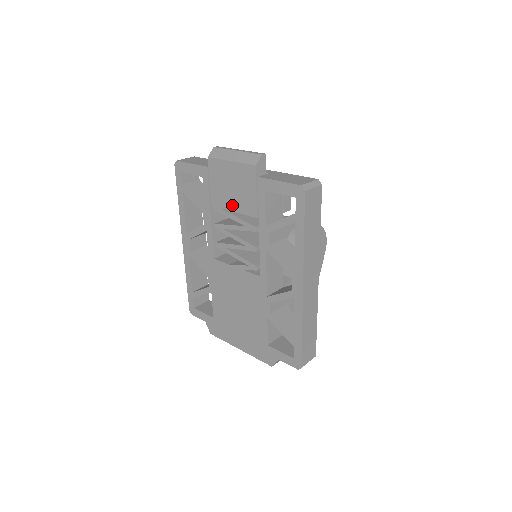
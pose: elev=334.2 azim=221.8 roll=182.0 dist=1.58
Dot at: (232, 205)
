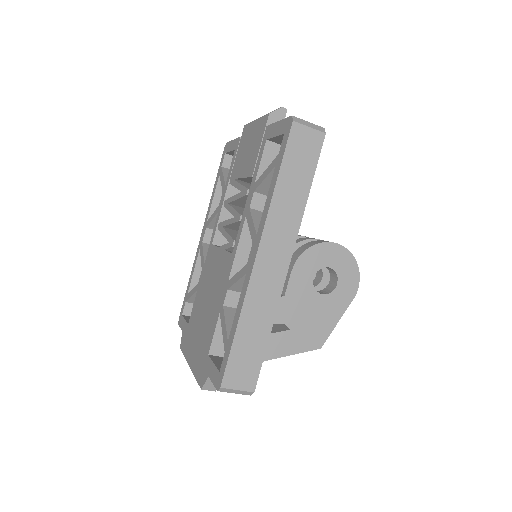
Dot at: (242, 171)
